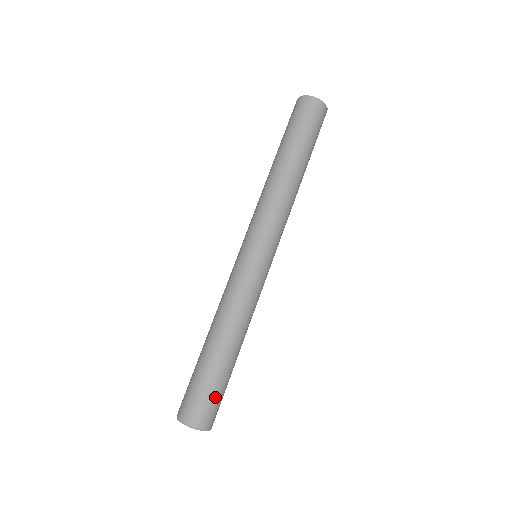
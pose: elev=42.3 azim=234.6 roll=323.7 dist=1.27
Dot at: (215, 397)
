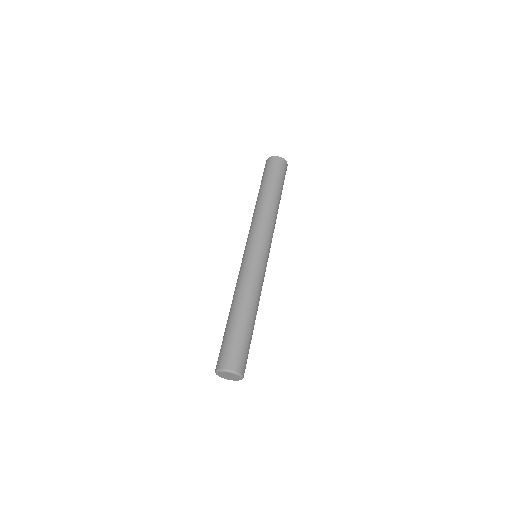
Dot at: (247, 351)
